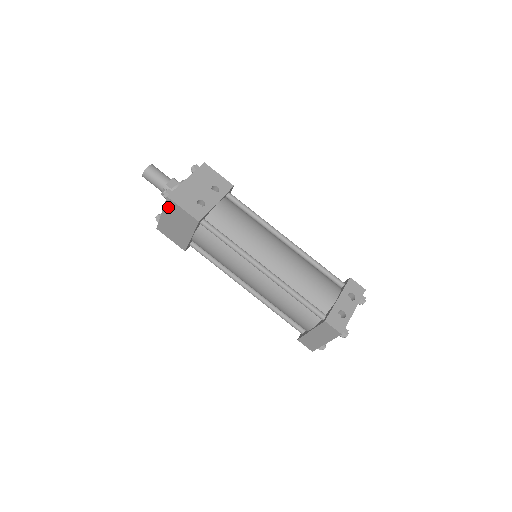
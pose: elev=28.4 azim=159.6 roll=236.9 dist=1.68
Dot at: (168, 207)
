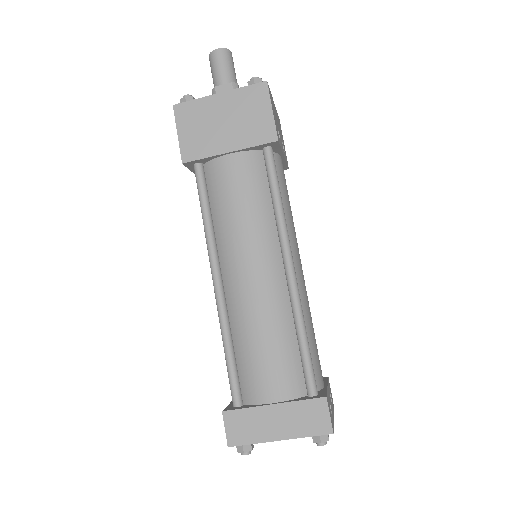
Dot at: (247, 93)
